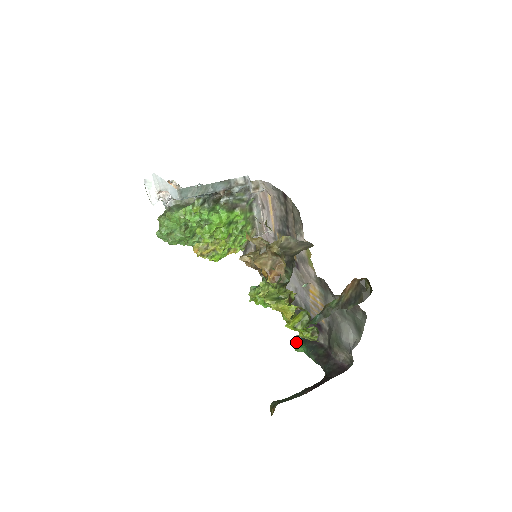
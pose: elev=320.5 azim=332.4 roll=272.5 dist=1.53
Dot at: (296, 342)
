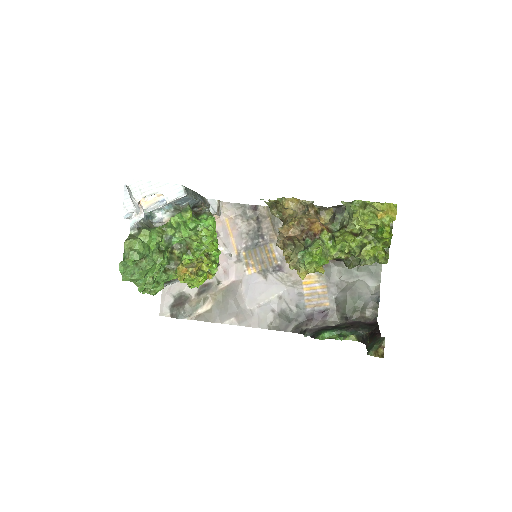
Dot at: (311, 337)
